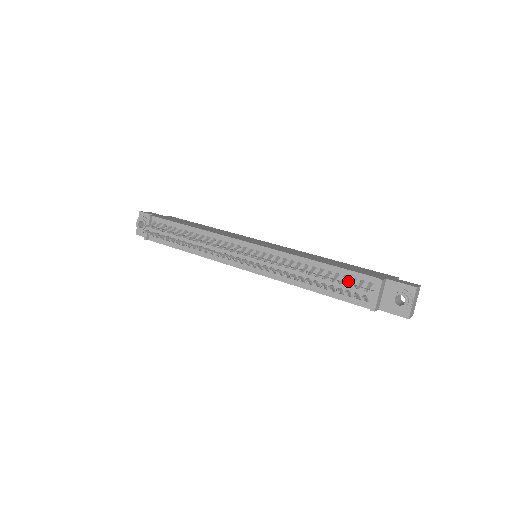
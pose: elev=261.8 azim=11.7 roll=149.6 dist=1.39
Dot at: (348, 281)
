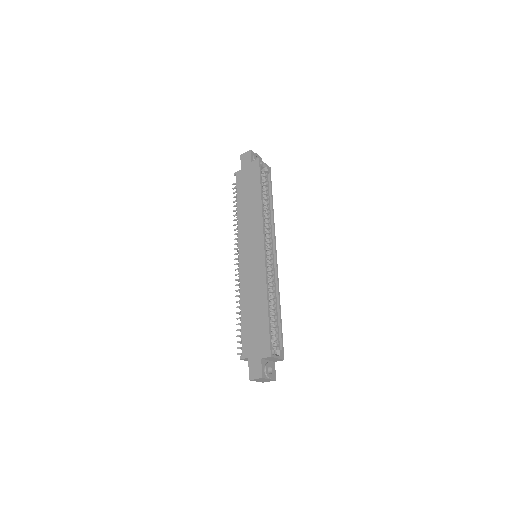
Dot at: occluded
